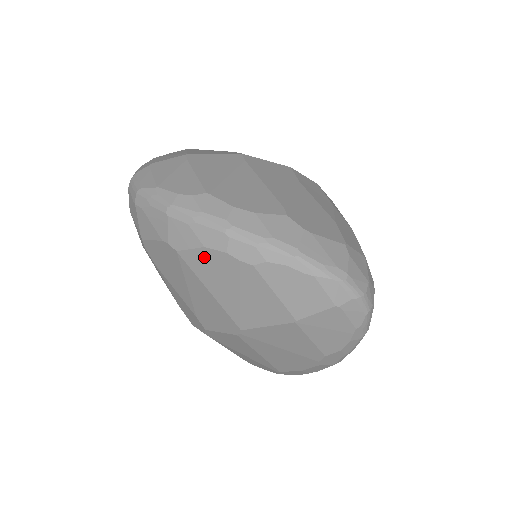
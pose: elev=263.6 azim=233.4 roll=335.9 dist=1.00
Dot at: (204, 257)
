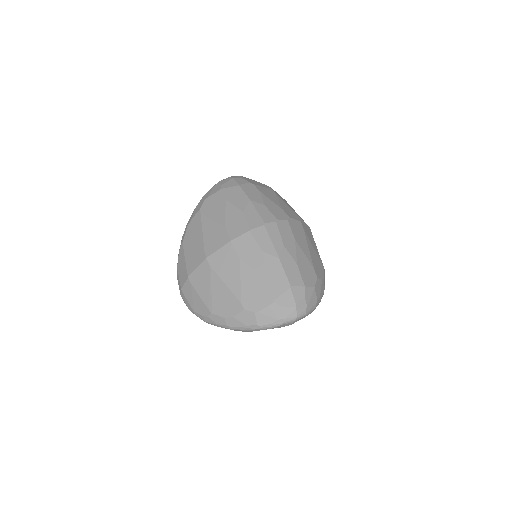
Dot at: occluded
